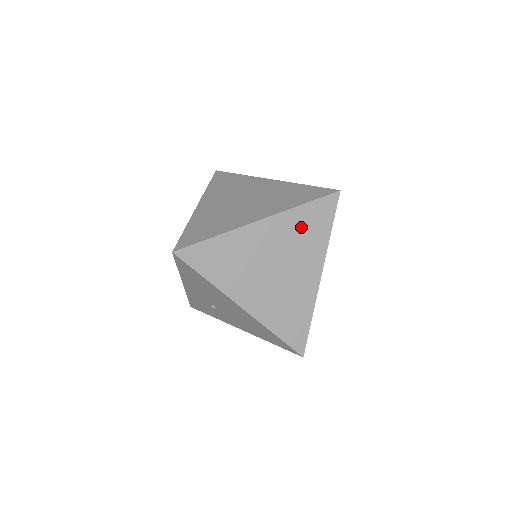
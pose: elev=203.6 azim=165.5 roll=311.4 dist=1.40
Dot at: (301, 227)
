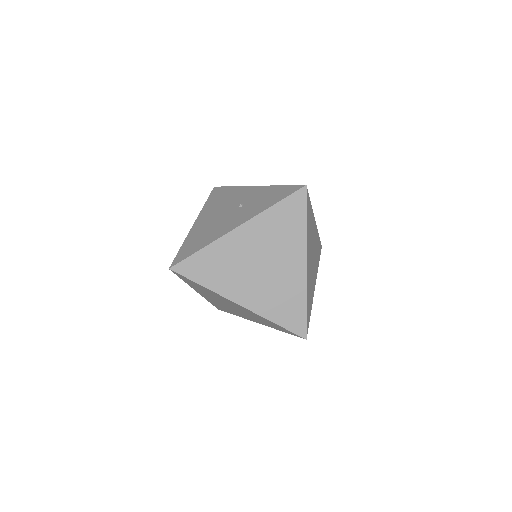
Dot at: (309, 229)
